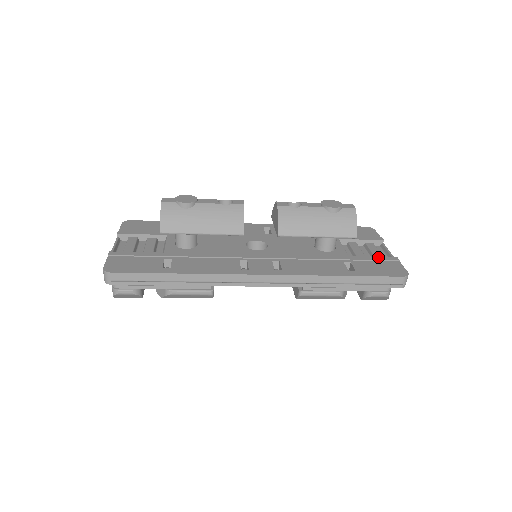
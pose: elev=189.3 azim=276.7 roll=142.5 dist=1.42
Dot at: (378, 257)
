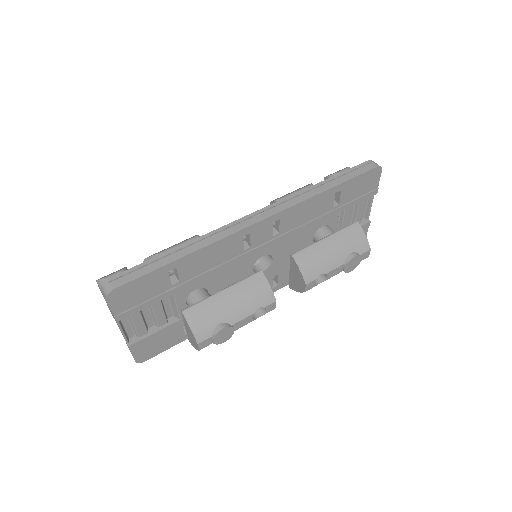
Dot at: occluded
